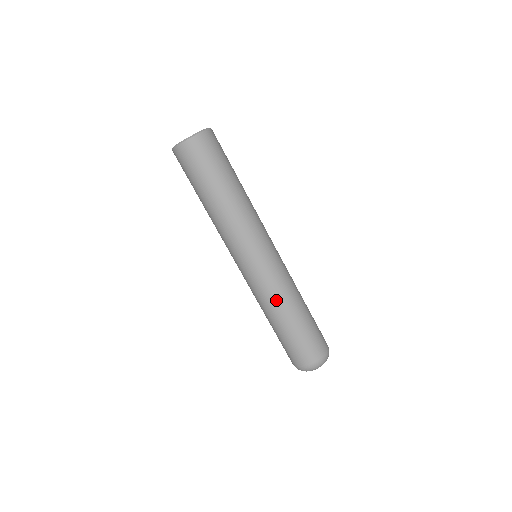
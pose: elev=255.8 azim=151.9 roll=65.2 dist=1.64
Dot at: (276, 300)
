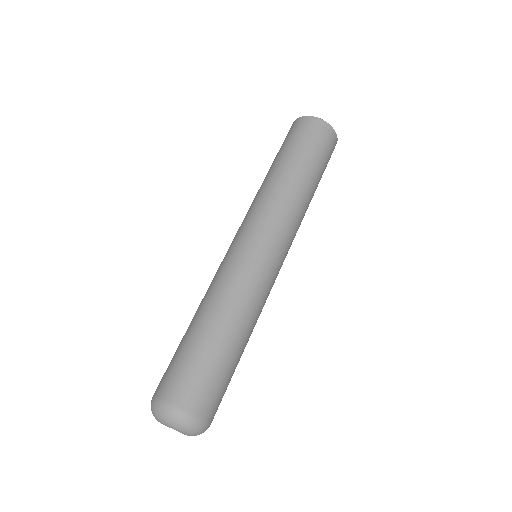
Dot at: (210, 291)
